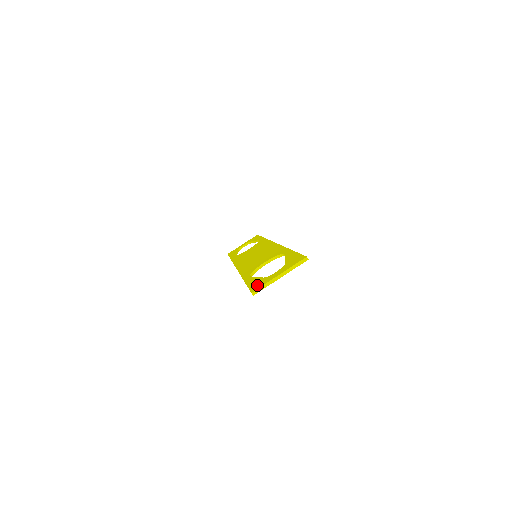
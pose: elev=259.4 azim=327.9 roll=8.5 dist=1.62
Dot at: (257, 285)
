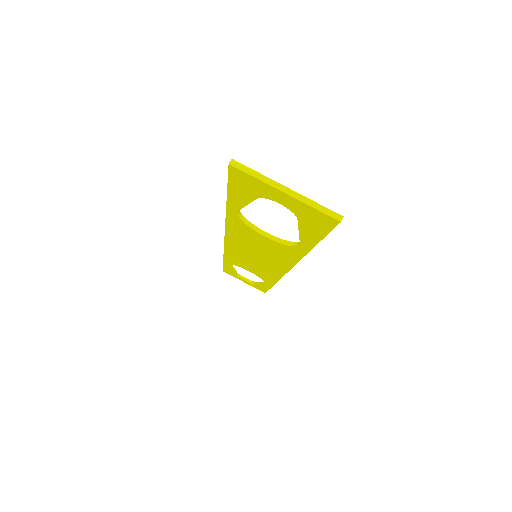
Dot at: occluded
